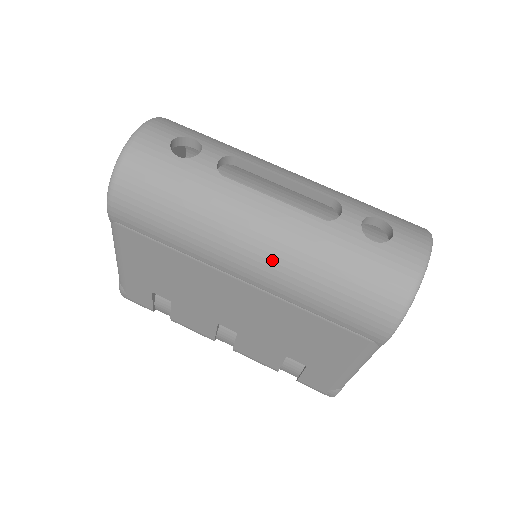
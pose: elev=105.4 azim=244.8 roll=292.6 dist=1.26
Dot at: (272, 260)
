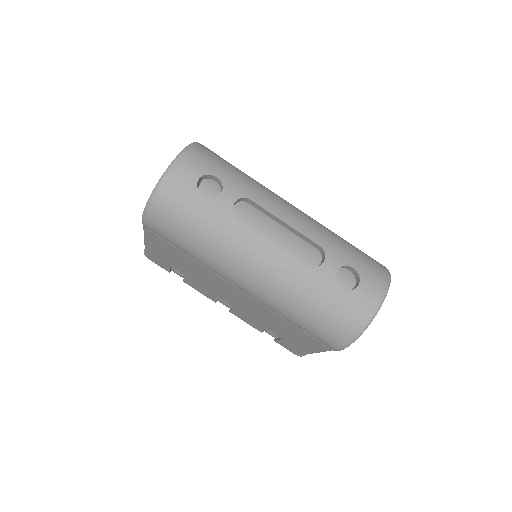
Dot at: (265, 288)
